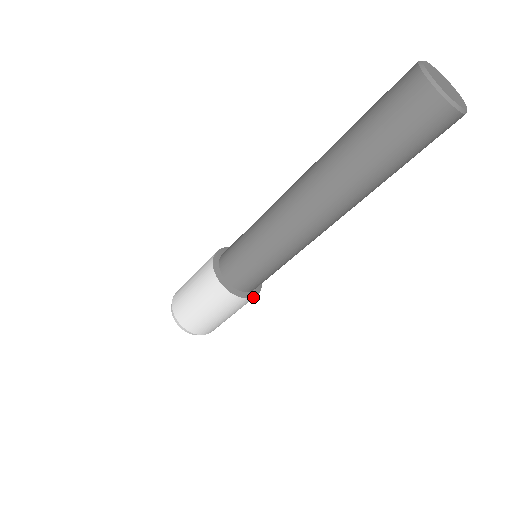
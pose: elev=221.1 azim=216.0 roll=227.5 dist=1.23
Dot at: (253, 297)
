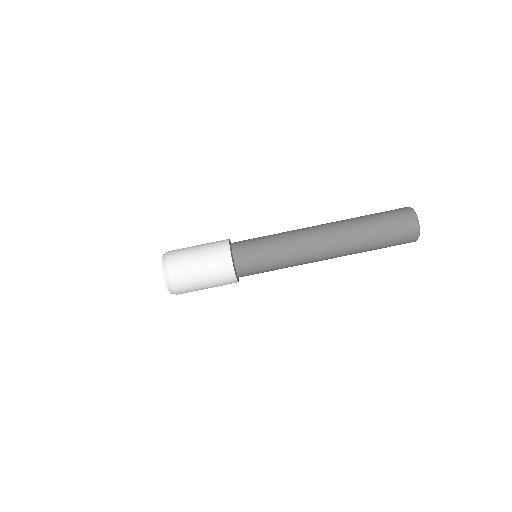
Dot at: (231, 257)
